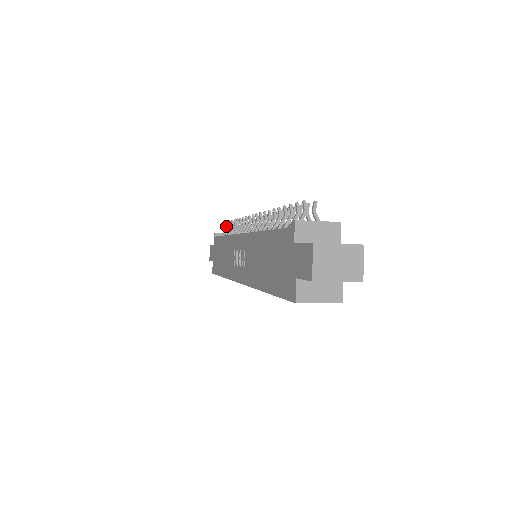
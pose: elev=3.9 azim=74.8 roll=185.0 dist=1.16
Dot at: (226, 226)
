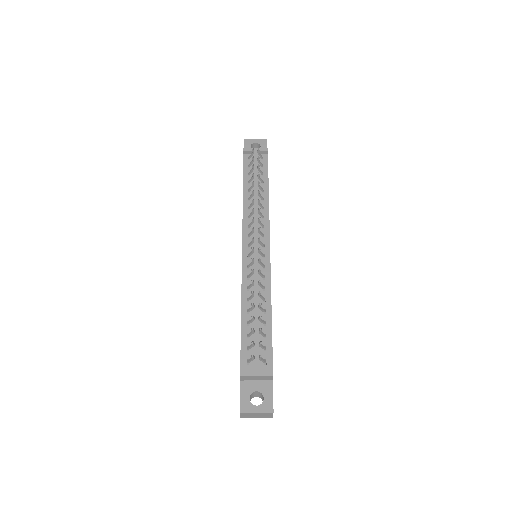
Dot at: (253, 152)
